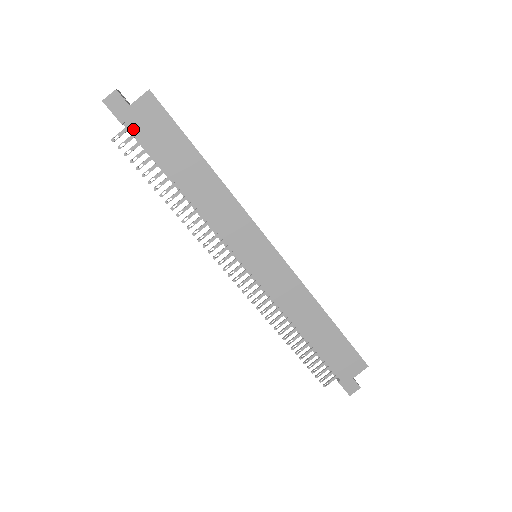
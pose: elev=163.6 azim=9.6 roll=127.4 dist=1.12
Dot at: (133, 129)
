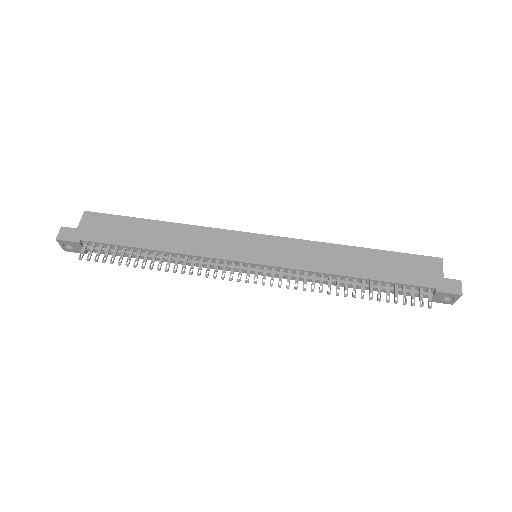
Dot at: (89, 240)
